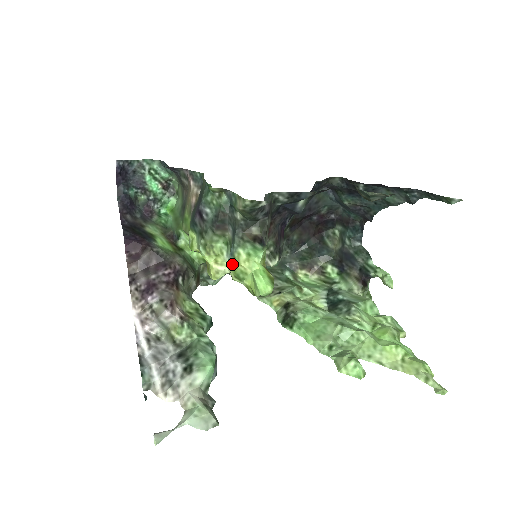
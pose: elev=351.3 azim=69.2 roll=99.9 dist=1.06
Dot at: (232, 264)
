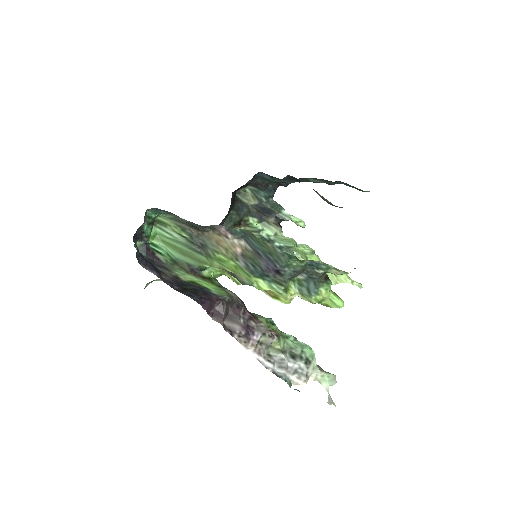
Dot at: (316, 298)
